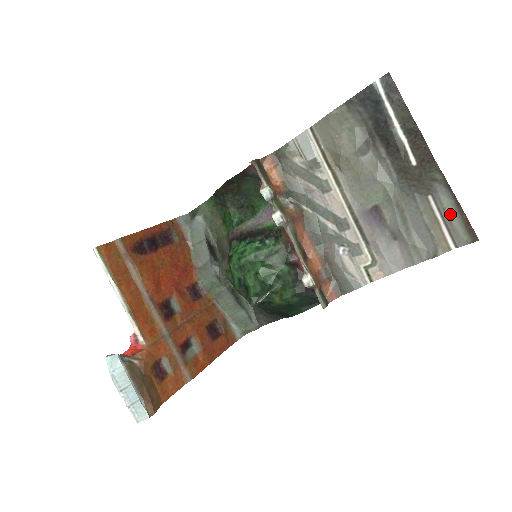
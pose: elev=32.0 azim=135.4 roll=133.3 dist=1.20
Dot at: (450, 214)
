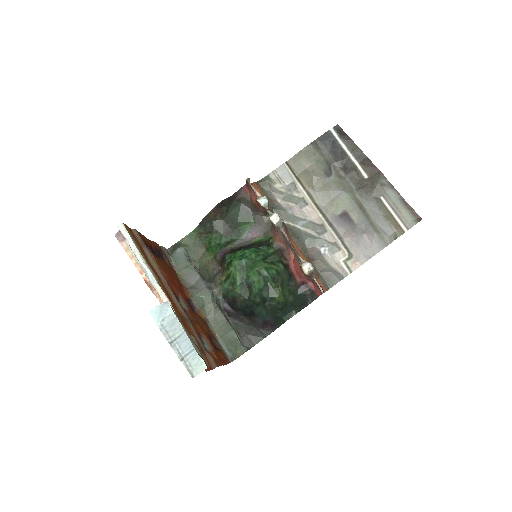
Dot at: (398, 206)
